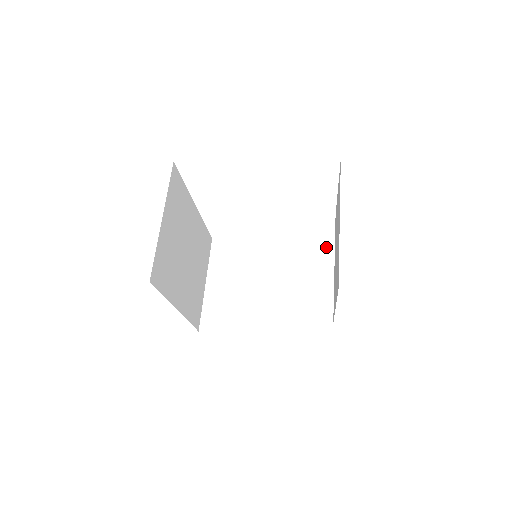
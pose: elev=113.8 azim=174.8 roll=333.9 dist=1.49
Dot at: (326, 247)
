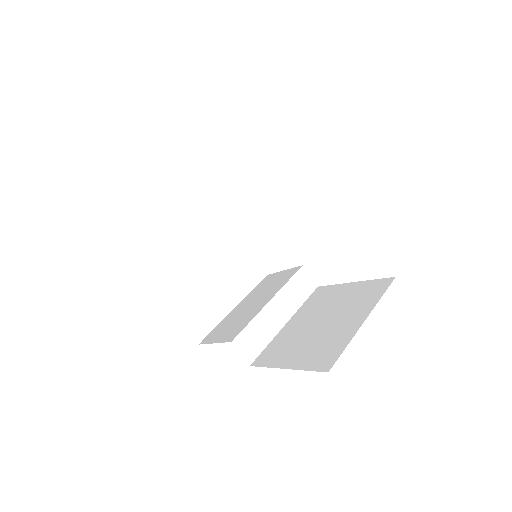
Dot at: (293, 303)
